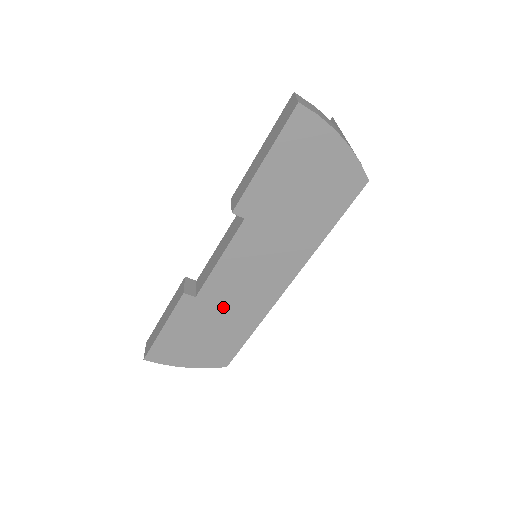
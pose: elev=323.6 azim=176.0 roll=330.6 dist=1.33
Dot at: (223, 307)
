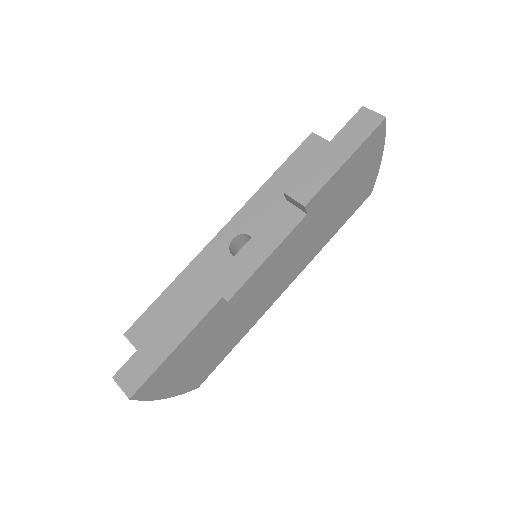
Dot at: (239, 312)
